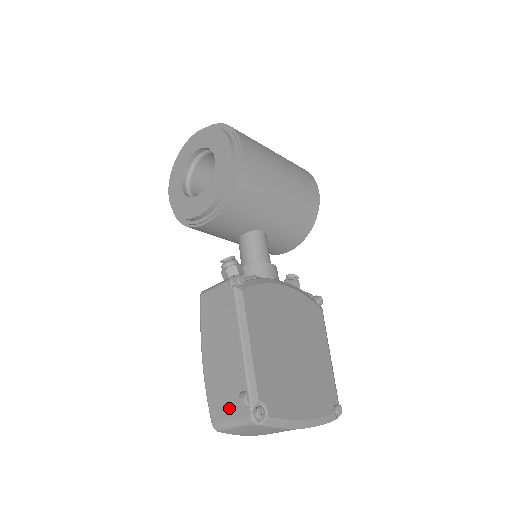
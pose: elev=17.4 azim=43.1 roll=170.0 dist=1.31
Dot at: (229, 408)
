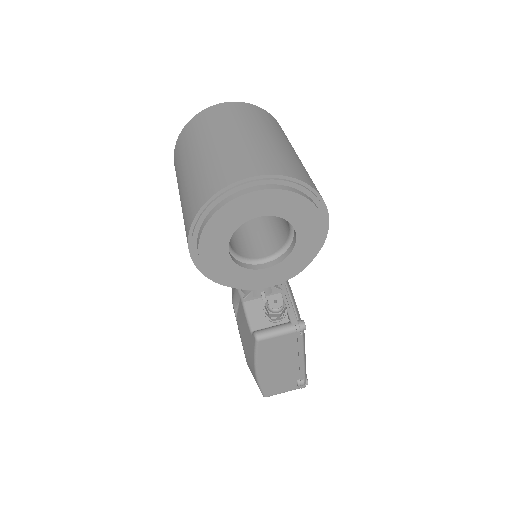
Dot at: (284, 388)
